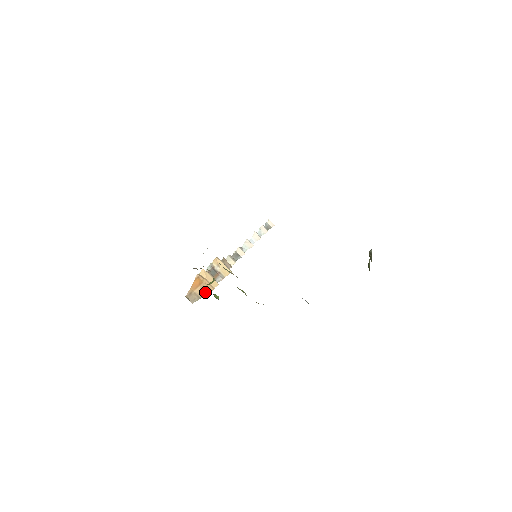
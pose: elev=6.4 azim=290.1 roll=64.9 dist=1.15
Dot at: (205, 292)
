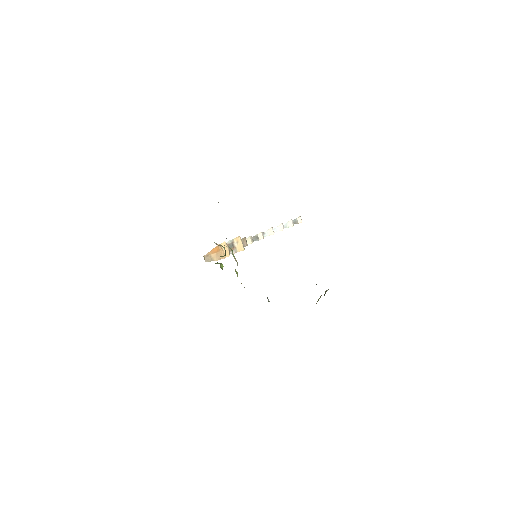
Dot at: (218, 258)
